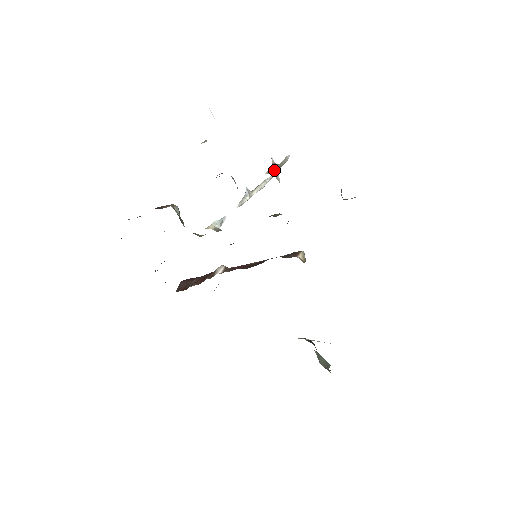
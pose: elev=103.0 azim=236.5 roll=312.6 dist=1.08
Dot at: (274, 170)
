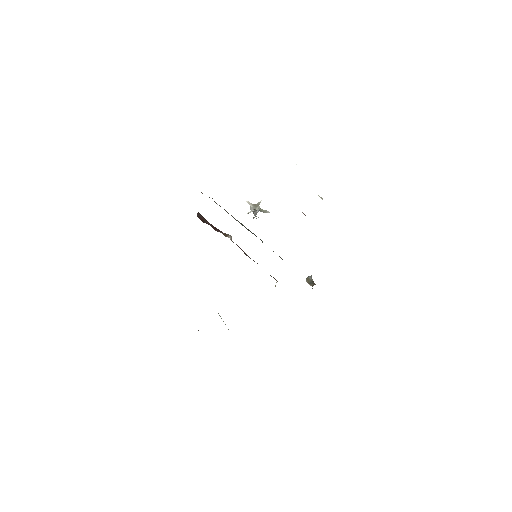
Dot at: (257, 208)
